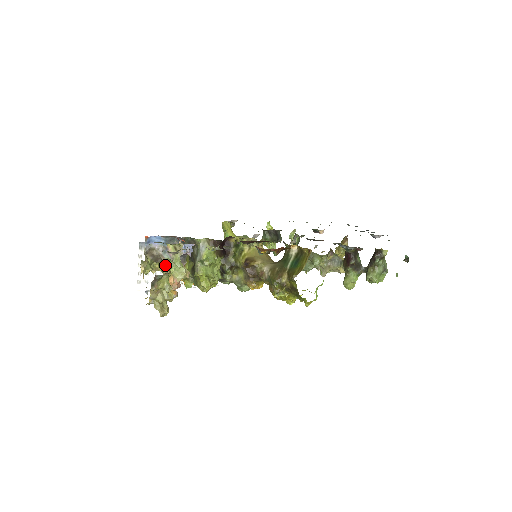
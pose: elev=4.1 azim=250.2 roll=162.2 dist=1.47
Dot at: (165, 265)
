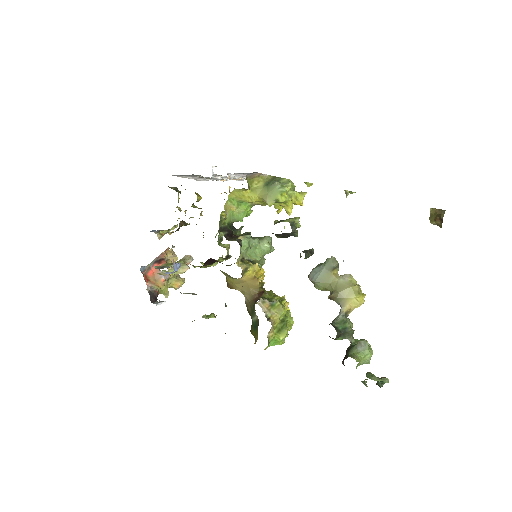
Dot at: occluded
